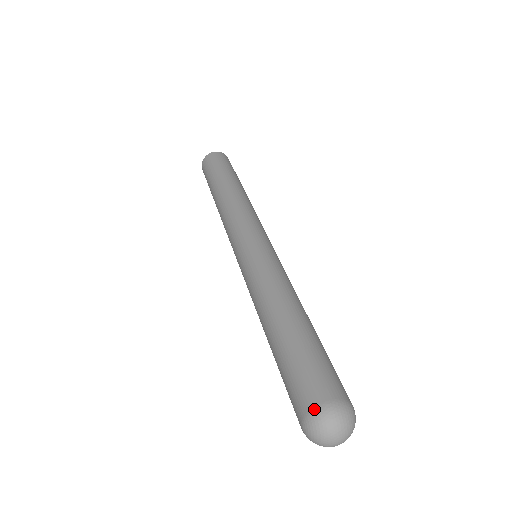
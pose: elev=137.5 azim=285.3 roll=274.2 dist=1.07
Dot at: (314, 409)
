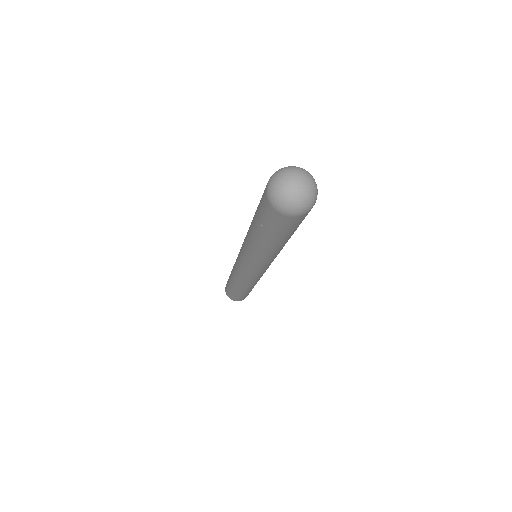
Dot at: occluded
